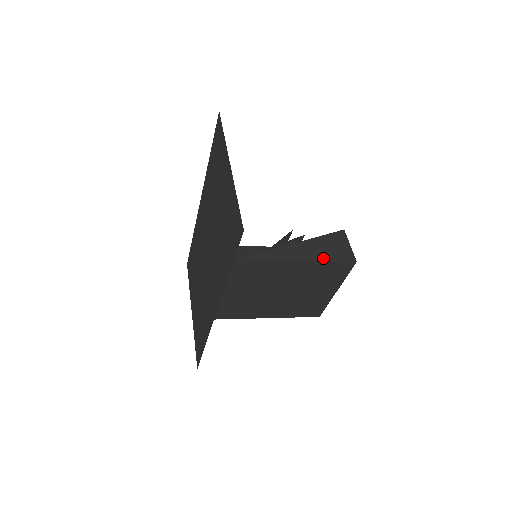
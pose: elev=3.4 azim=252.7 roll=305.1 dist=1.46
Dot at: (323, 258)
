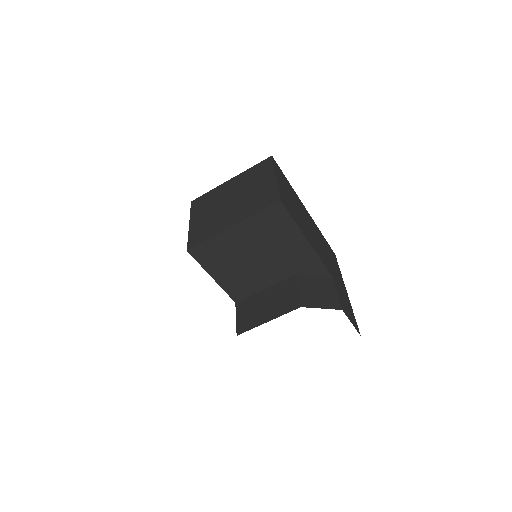
Dot at: occluded
